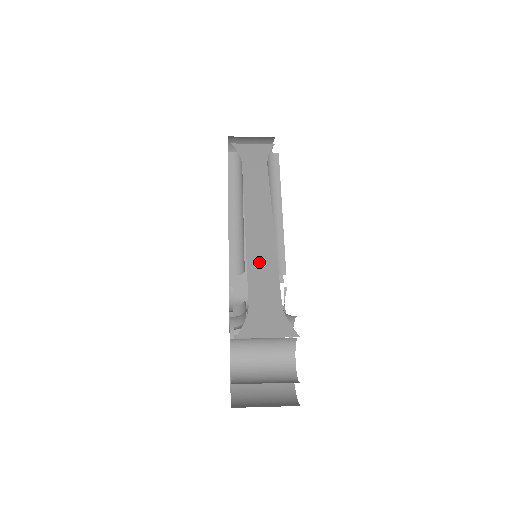
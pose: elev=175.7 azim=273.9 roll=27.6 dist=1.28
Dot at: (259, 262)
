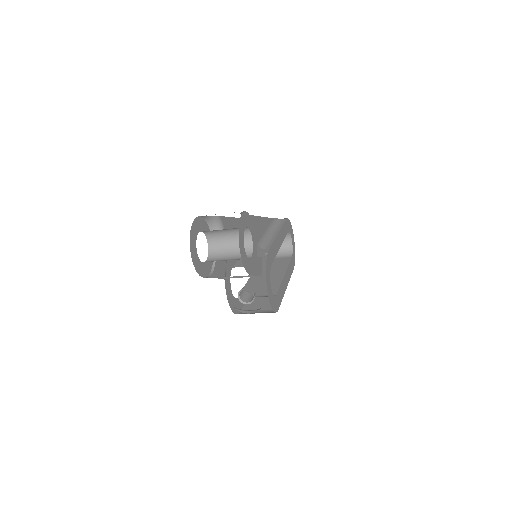
Dot at: occluded
